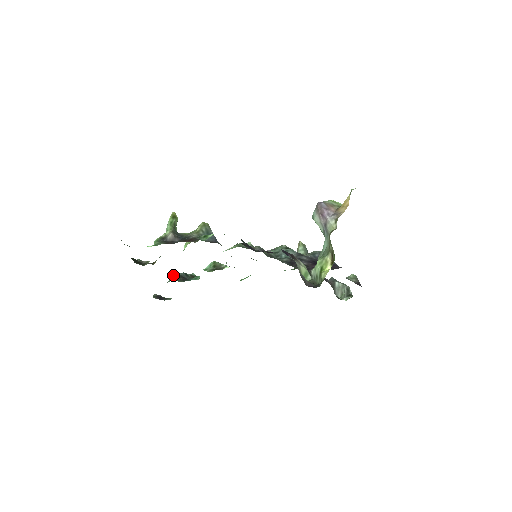
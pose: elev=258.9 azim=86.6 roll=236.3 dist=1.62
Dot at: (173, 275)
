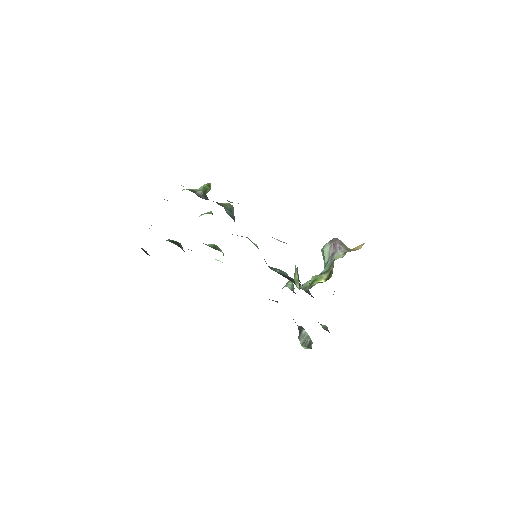
Dot at: occluded
